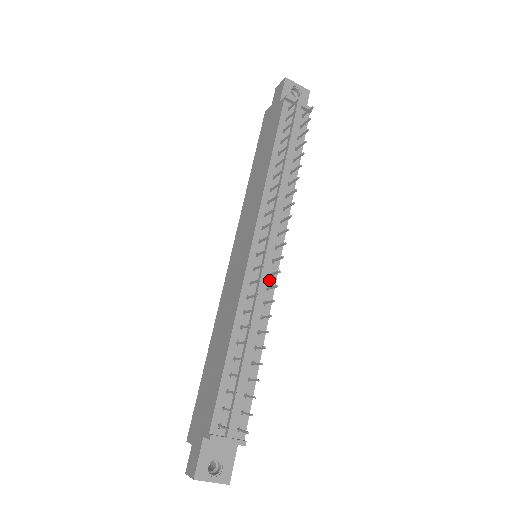
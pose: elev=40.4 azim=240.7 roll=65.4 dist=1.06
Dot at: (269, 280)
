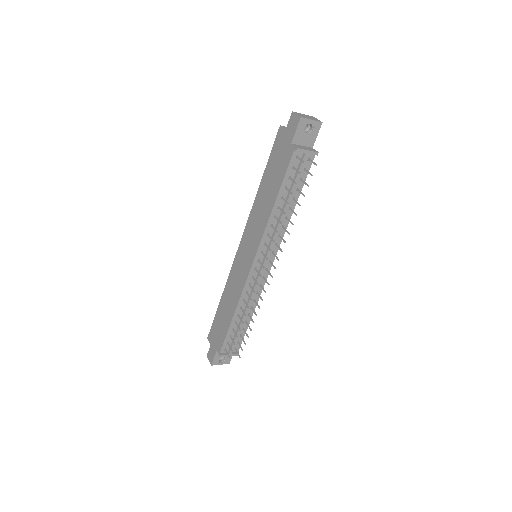
Dot at: (262, 280)
